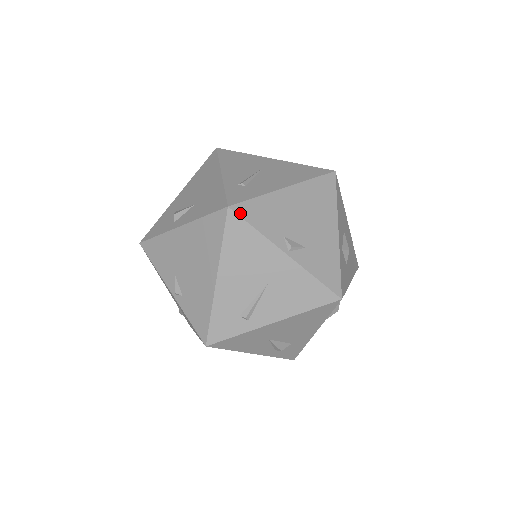
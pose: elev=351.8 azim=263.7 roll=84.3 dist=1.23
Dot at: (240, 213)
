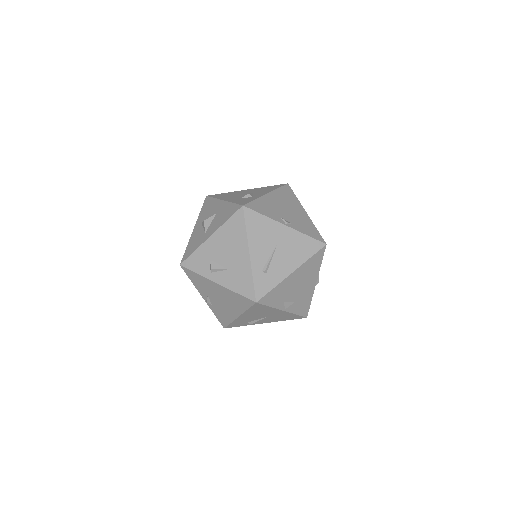
Dot at: (262, 303)
